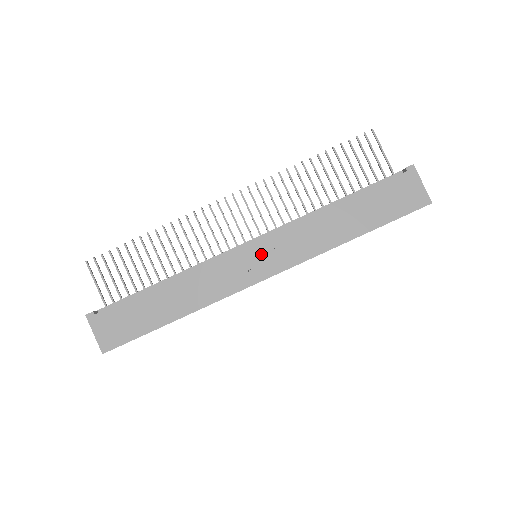
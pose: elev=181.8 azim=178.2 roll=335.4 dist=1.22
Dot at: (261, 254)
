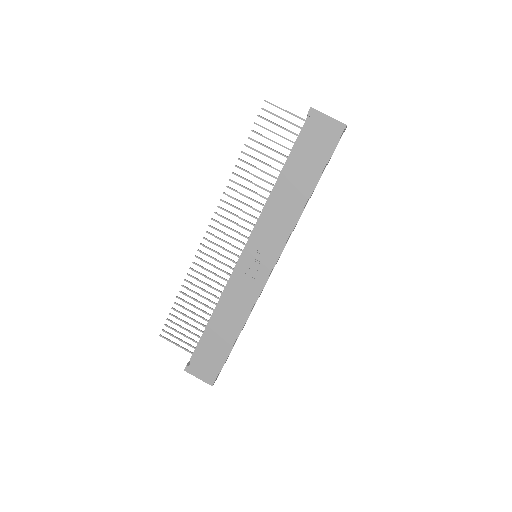
Dot at: (256, 255)
